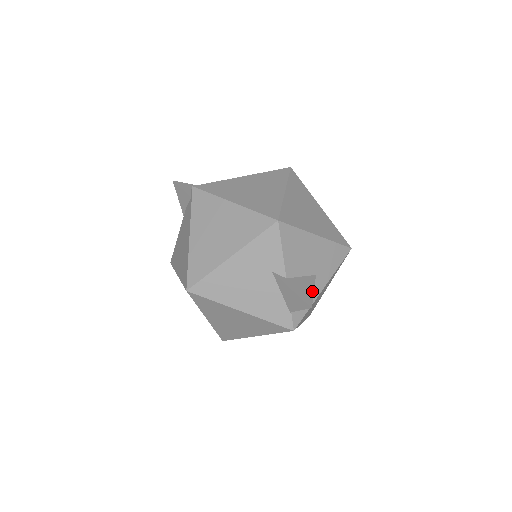
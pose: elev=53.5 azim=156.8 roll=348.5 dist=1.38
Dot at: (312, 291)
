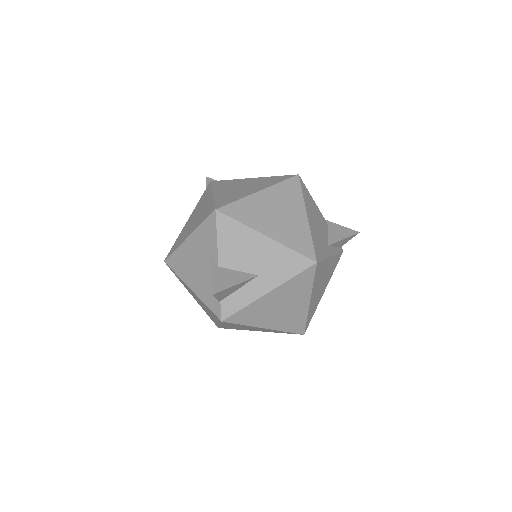
Dot at: (233, 284)
